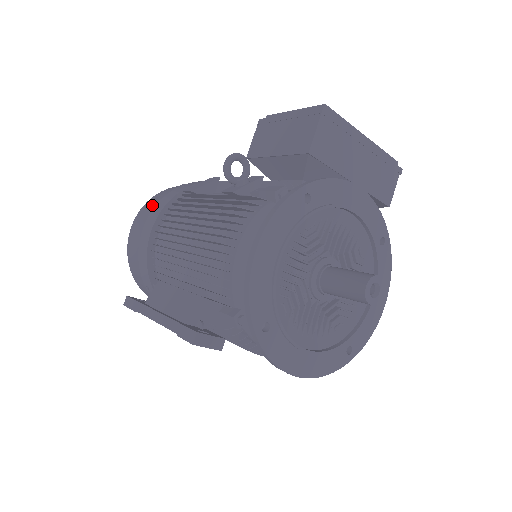
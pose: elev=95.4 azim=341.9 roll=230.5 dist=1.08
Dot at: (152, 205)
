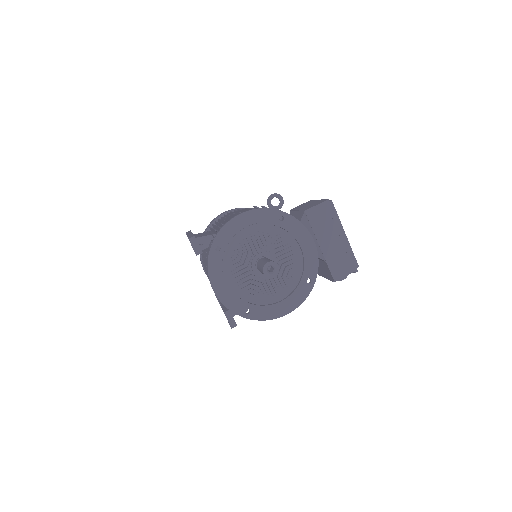
Dot at: occluded
